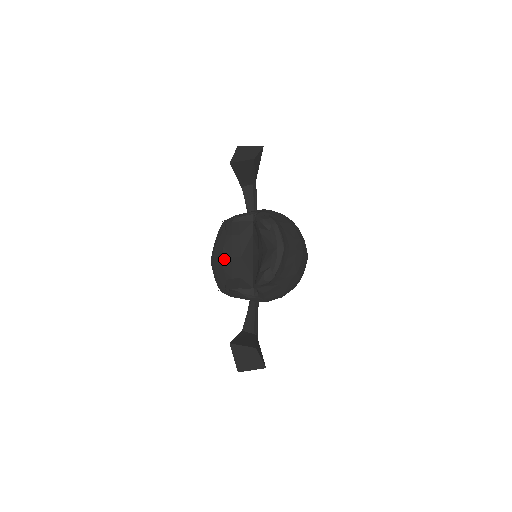
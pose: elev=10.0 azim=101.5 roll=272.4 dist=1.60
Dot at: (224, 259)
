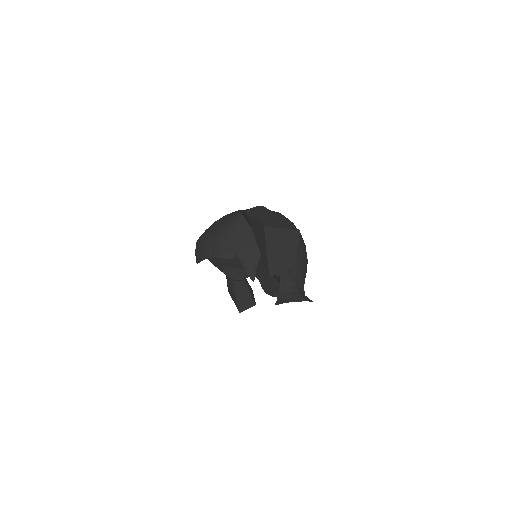
Dot at: occluded
